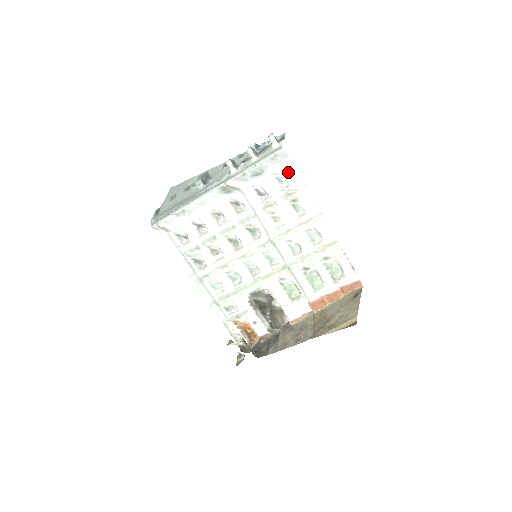
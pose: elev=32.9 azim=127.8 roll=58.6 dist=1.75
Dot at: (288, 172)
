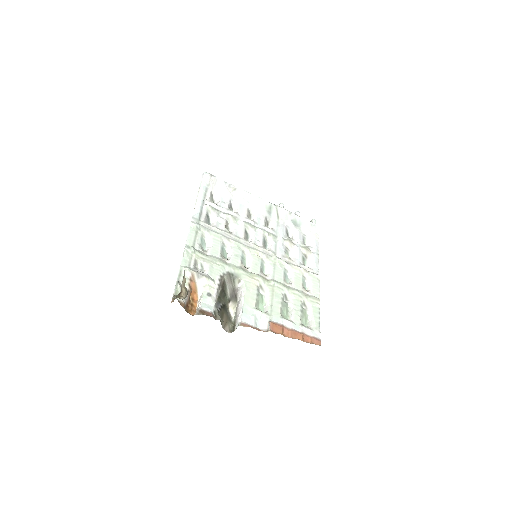
Dot at: (313, 241)
